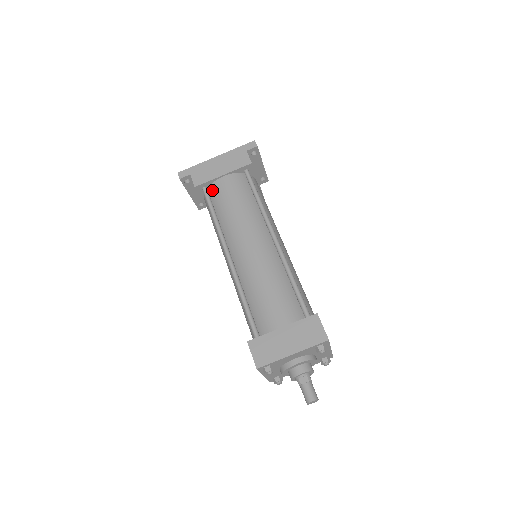
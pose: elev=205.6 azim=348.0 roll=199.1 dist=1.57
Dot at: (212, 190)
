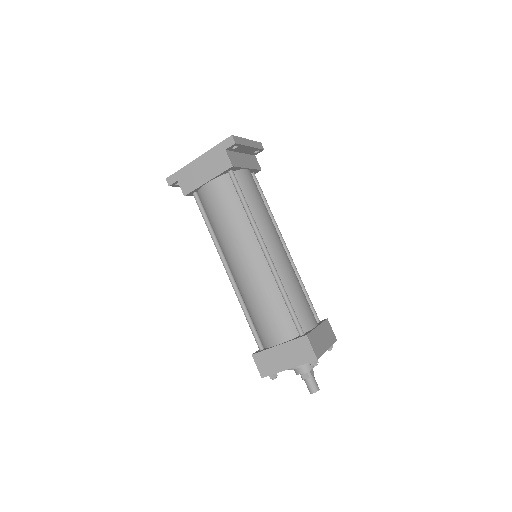
Dot at: (201, 196)
